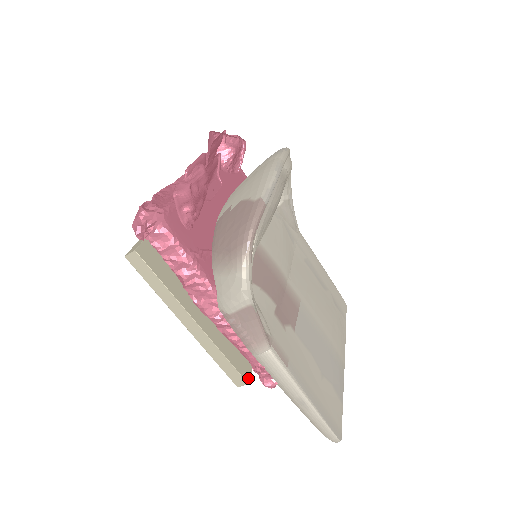
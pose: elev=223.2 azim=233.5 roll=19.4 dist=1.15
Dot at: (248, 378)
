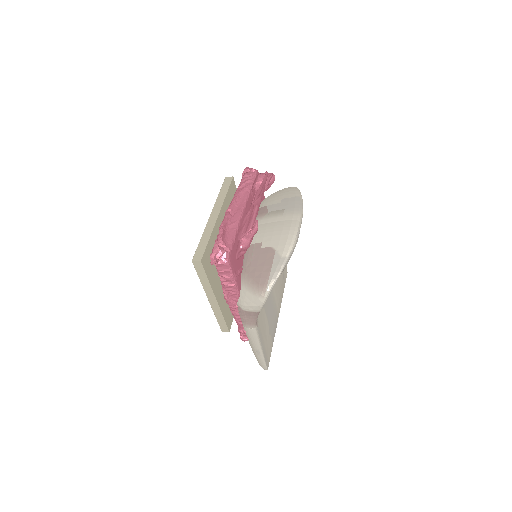
Dot at: occluded
